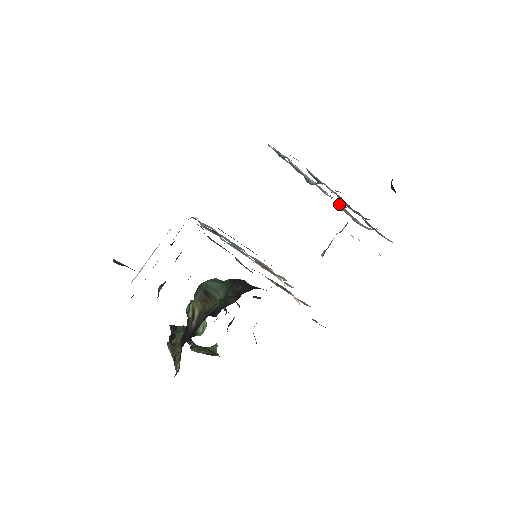
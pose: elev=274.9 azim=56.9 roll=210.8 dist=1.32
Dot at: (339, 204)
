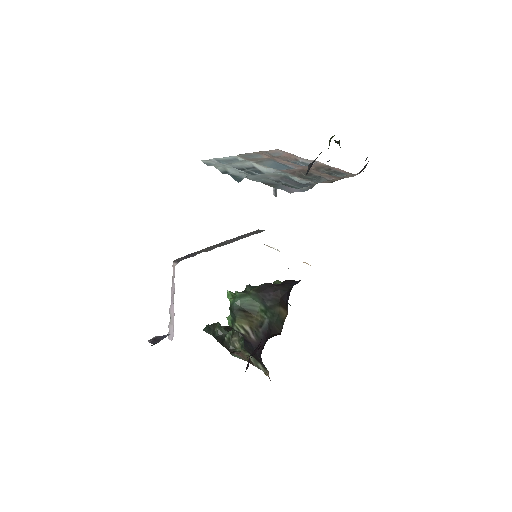
Dot at: (282, 163)
